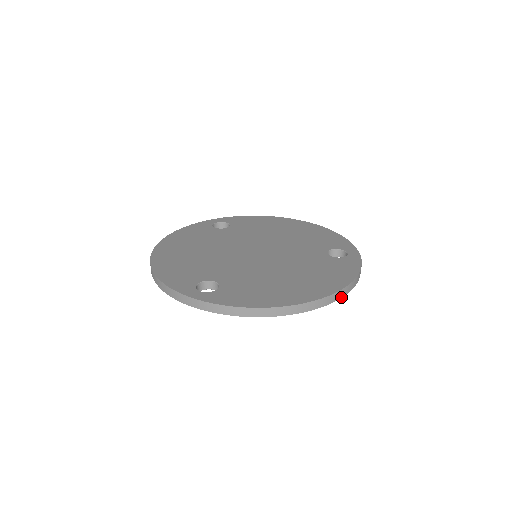
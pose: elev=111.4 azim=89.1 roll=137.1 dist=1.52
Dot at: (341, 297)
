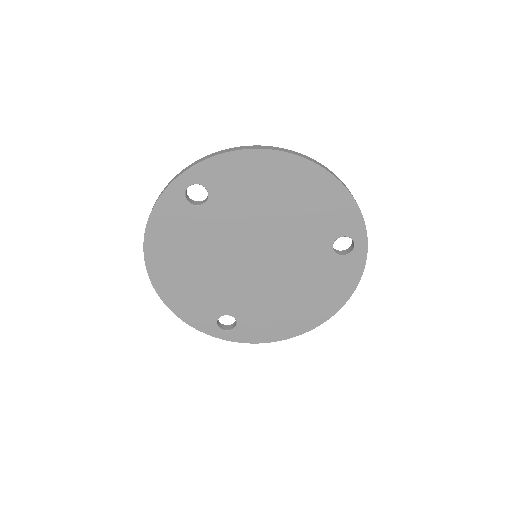
Dot at: occluded
